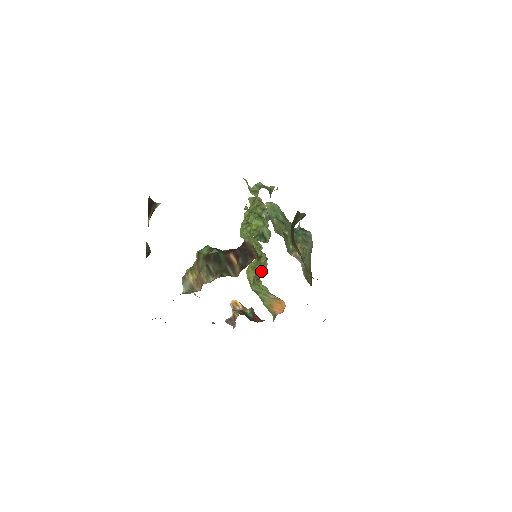
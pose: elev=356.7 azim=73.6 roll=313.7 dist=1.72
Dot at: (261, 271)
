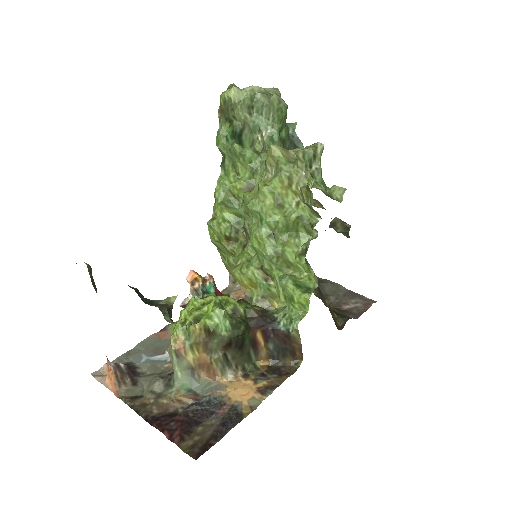
Dot at: (268, 304)
